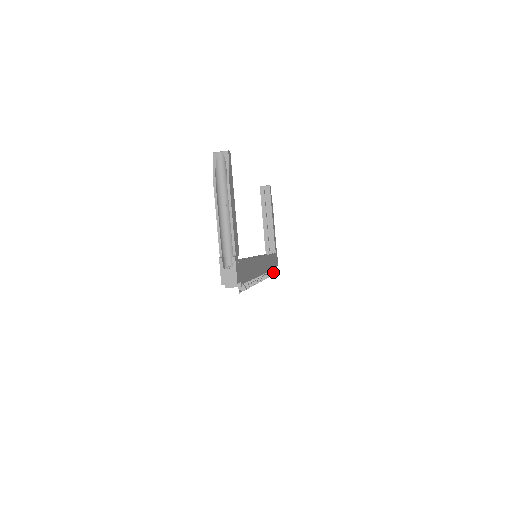
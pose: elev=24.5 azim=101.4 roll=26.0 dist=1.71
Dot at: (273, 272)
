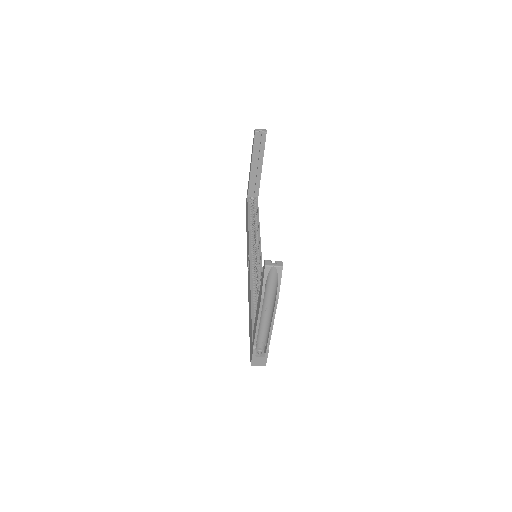
Dot at: occluded
